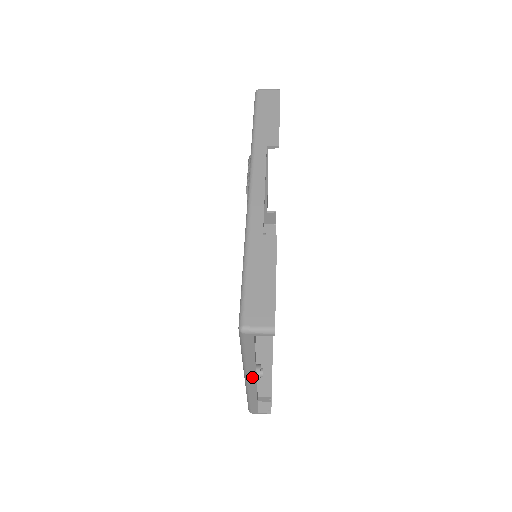
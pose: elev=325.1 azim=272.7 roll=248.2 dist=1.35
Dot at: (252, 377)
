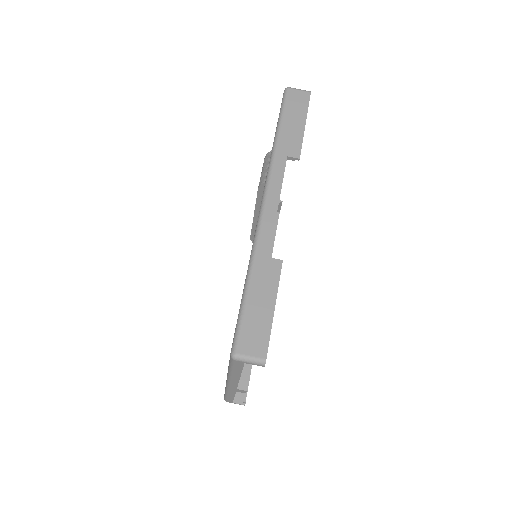
Dot at: (234, 384)
